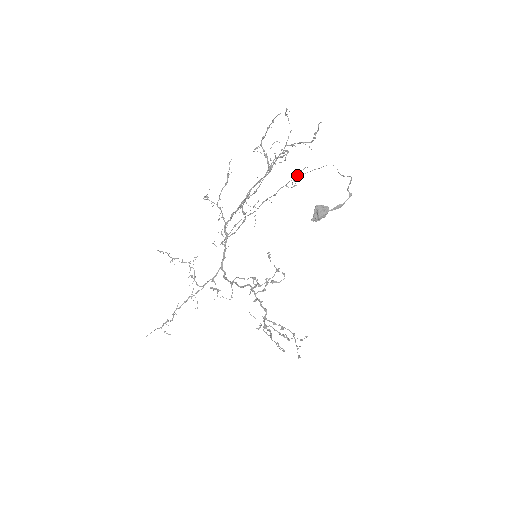
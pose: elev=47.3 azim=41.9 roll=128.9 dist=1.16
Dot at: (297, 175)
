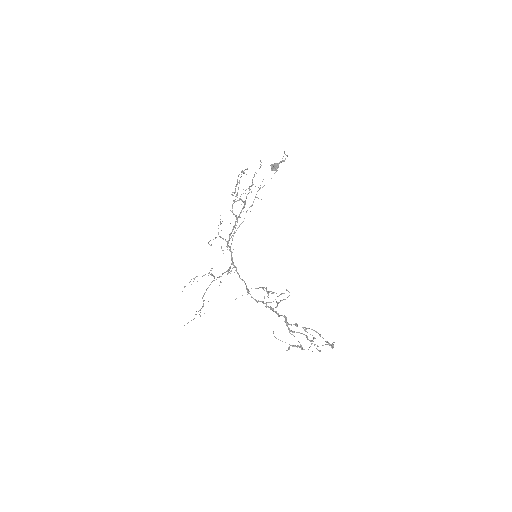
Dot at: occluded
